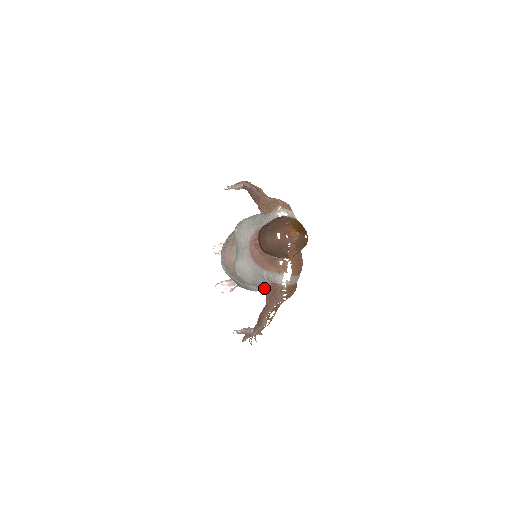
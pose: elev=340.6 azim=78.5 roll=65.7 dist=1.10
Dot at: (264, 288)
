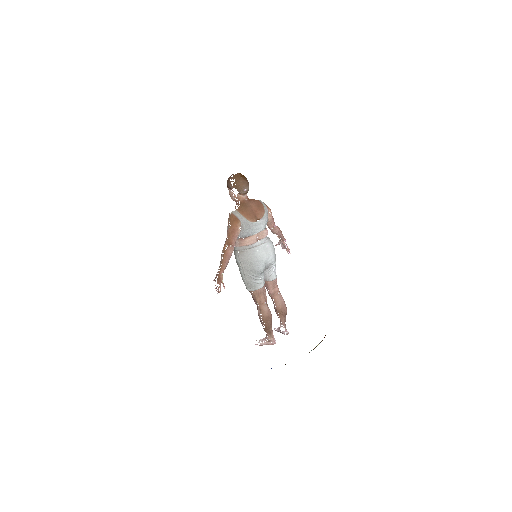
Dot at: (240, 253)
